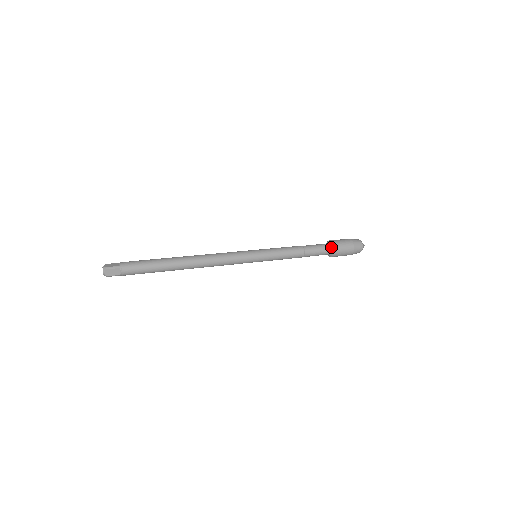
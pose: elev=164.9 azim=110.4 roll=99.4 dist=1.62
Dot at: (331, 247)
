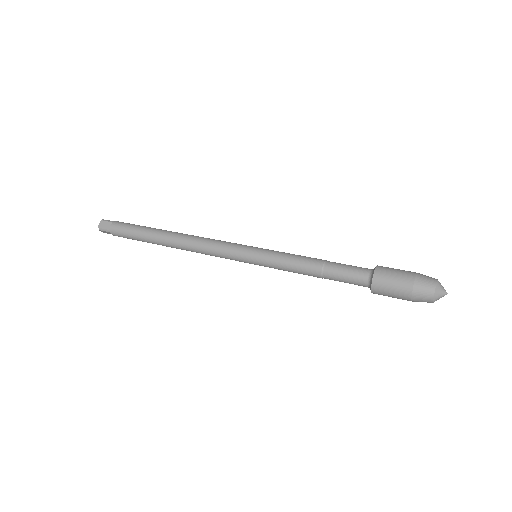
Dot at: (372, 270)
